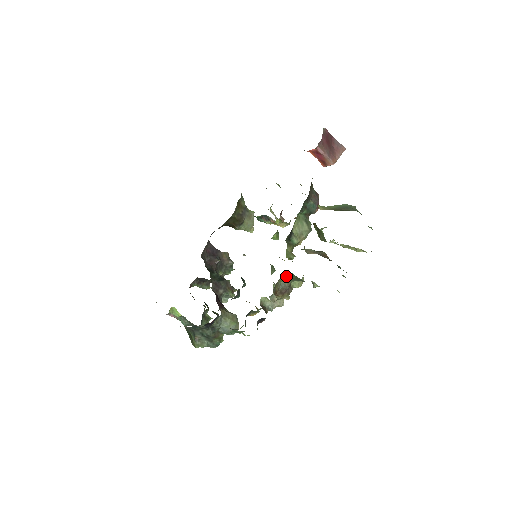
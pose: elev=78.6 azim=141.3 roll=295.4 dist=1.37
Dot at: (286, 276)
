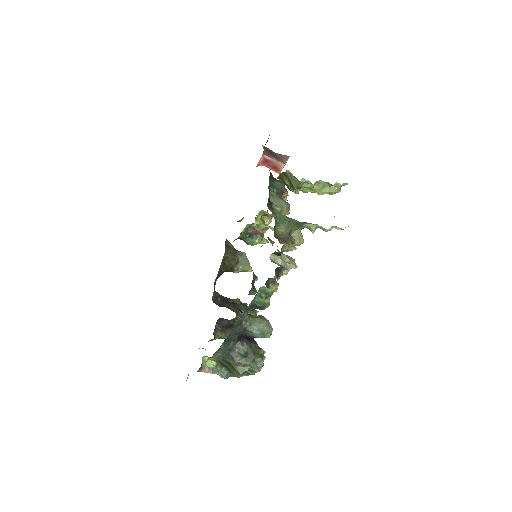
Dot at: (280, 223)
